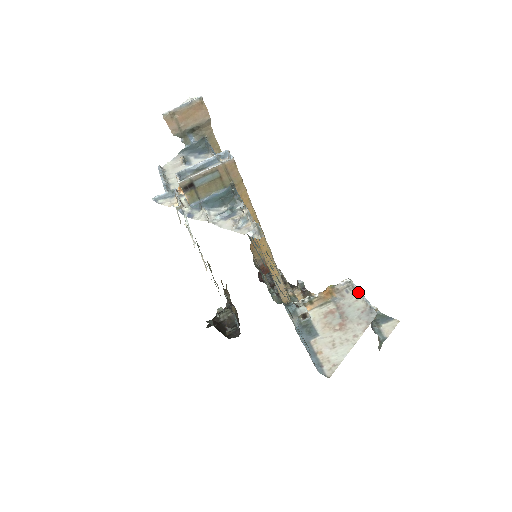
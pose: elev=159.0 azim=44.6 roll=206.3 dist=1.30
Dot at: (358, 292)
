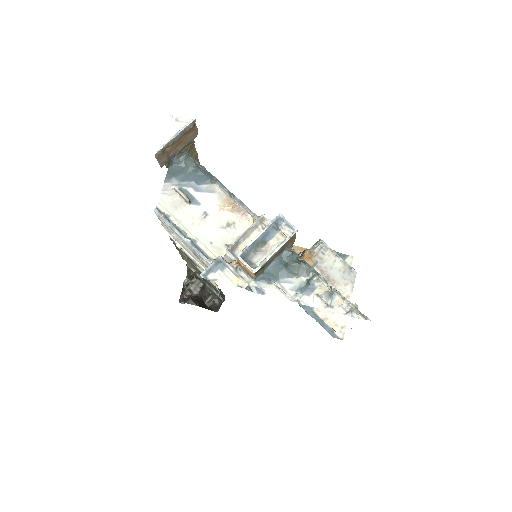
Dot at: (333, 253)
